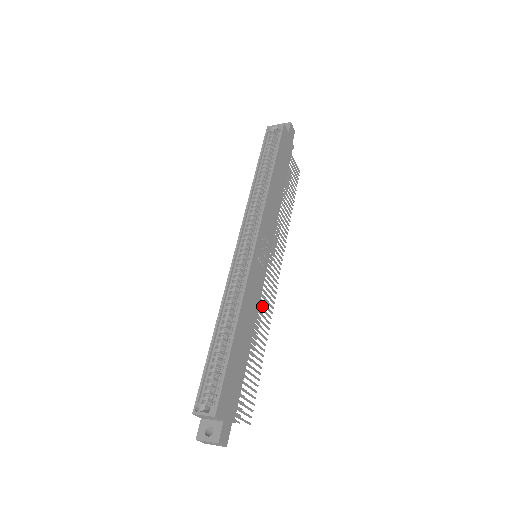
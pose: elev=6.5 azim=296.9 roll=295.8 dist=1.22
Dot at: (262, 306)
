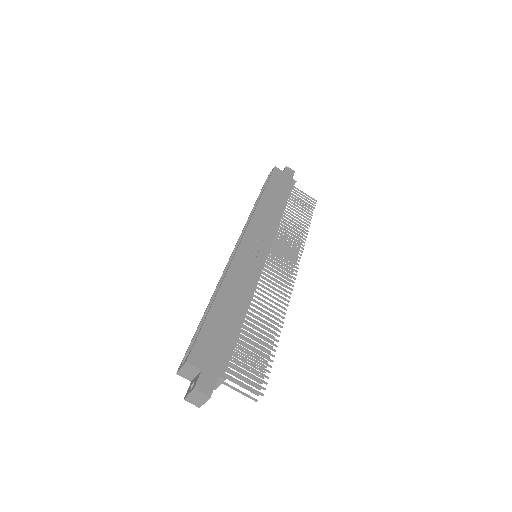
Dot at: occluded
